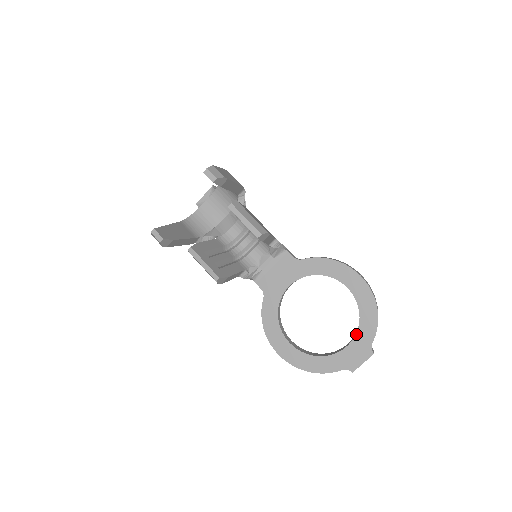
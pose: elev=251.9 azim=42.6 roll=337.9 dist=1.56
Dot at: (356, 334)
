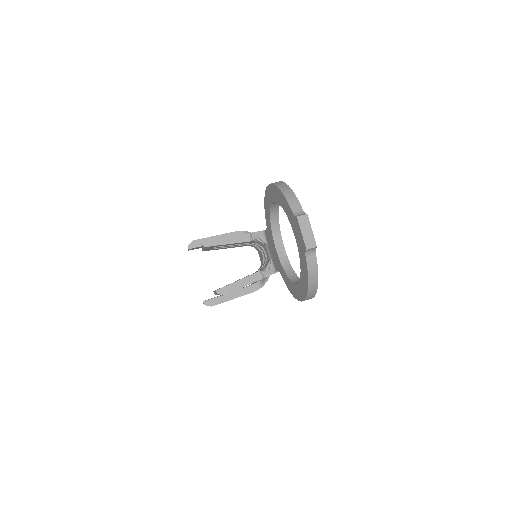
Dot at: (289, 221)
